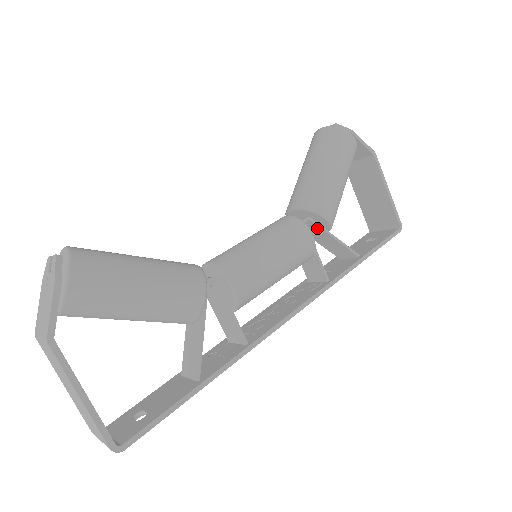
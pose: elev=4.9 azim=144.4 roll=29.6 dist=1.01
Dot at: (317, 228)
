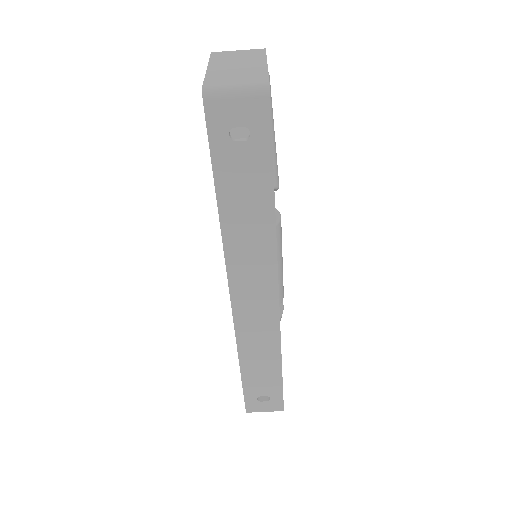
Dot at: occluded
